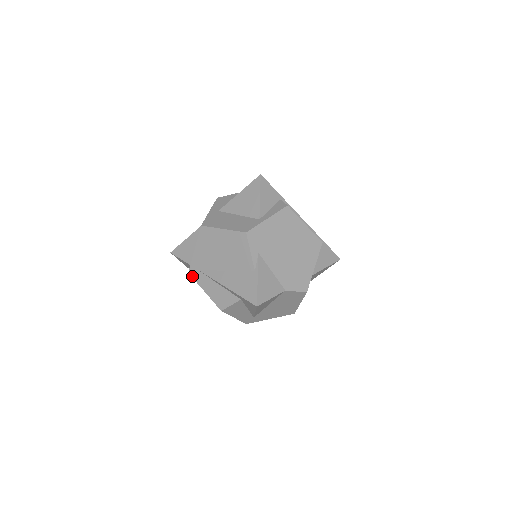
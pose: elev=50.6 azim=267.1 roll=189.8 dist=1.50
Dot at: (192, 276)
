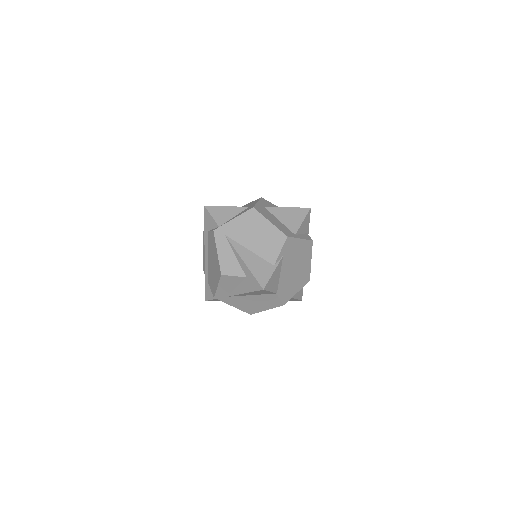
Dot at: (215, 235)
